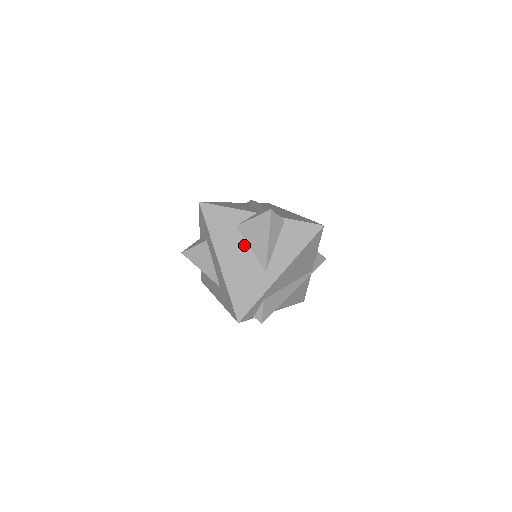
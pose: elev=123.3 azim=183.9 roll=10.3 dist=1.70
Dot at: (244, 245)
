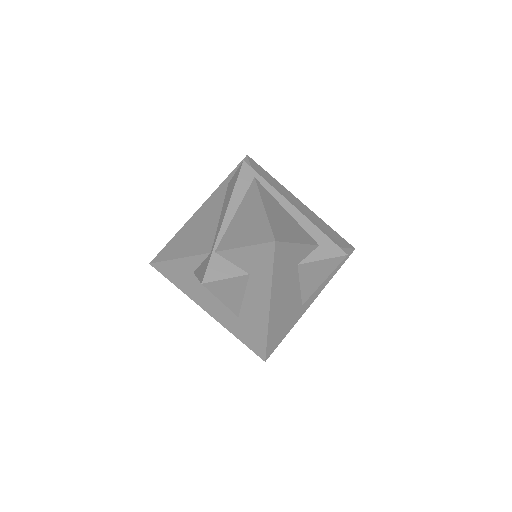
Dot at: (296, 284)
